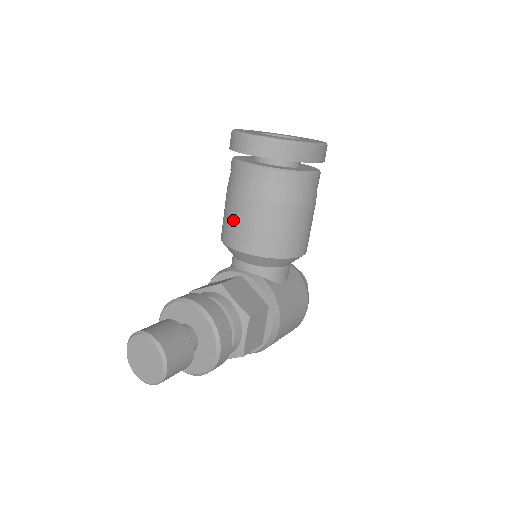
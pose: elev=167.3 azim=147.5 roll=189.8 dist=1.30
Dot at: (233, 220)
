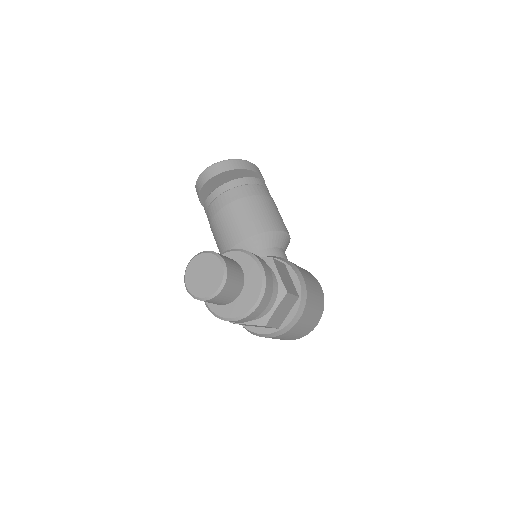
Dot at: (224, 228)
